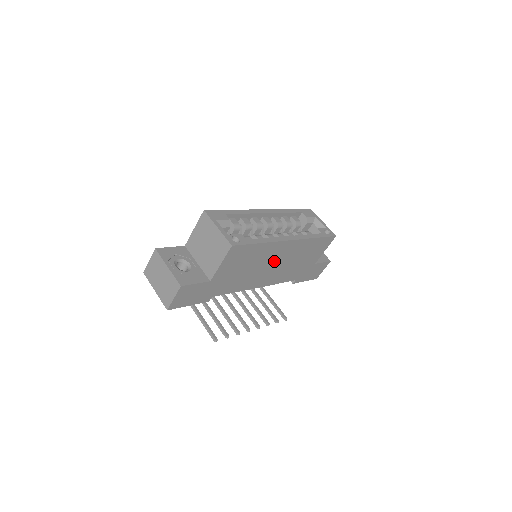
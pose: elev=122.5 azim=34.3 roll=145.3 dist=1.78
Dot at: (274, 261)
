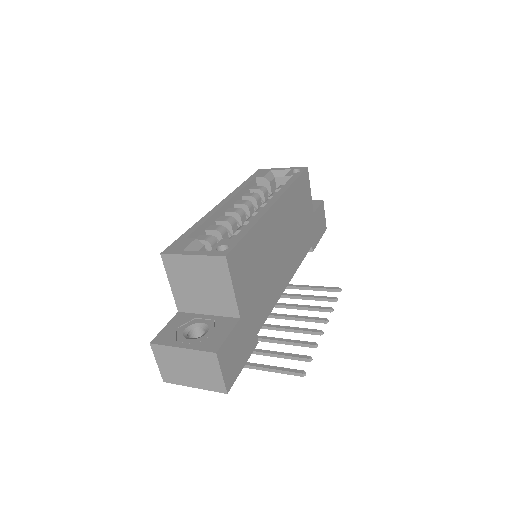
Dot at: (279, 241)
